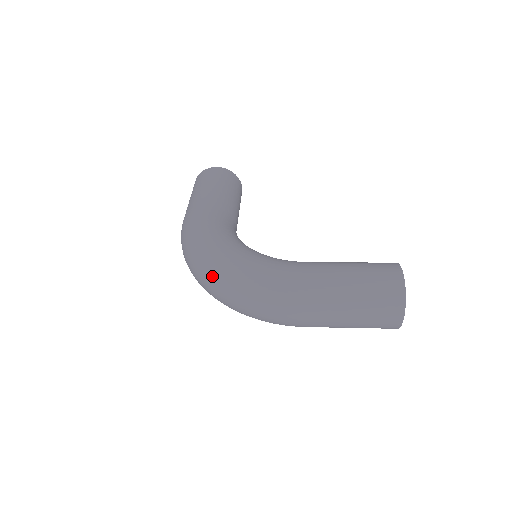
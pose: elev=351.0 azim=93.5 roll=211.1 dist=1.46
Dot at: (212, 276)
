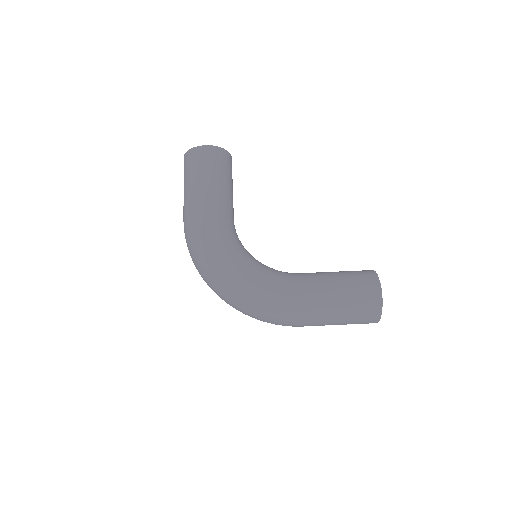
Dot at: (224, 294)
